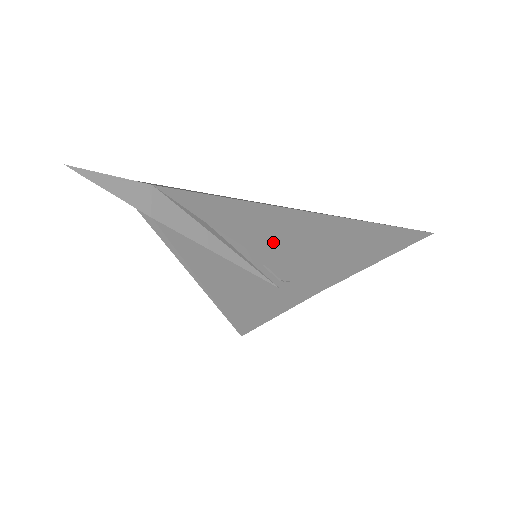
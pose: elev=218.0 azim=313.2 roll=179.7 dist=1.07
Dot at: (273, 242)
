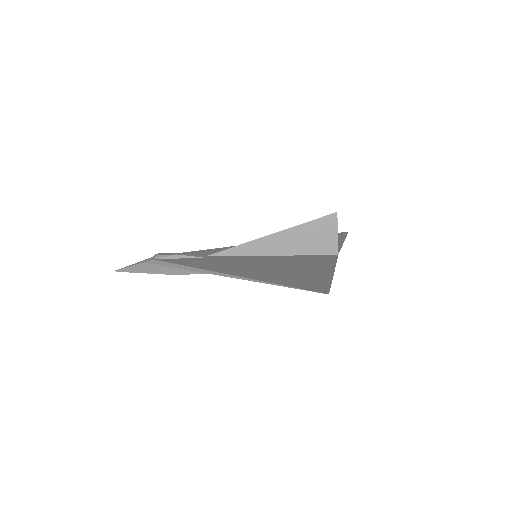
Dot at: (248, 261)
